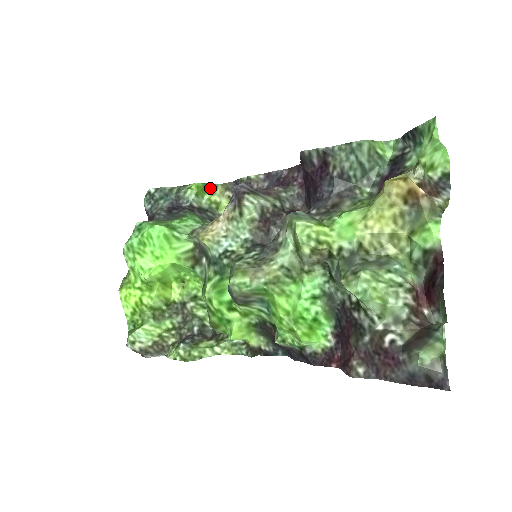
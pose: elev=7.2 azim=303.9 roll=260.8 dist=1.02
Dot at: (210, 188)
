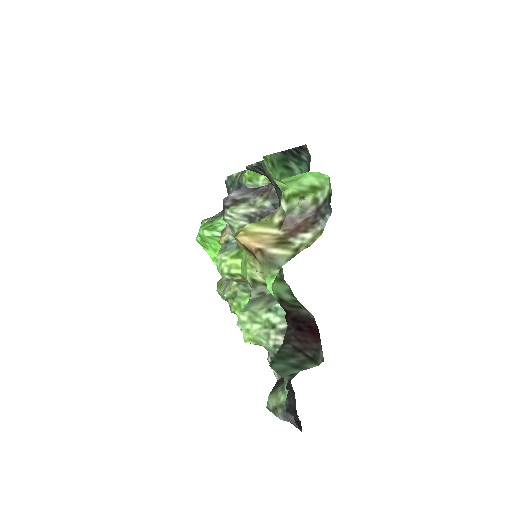
Dot at: occluded
